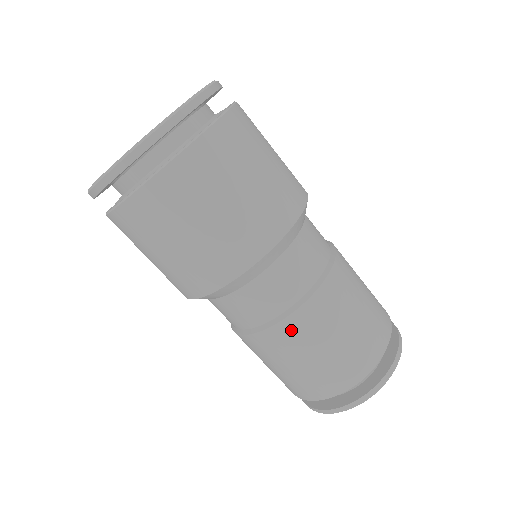
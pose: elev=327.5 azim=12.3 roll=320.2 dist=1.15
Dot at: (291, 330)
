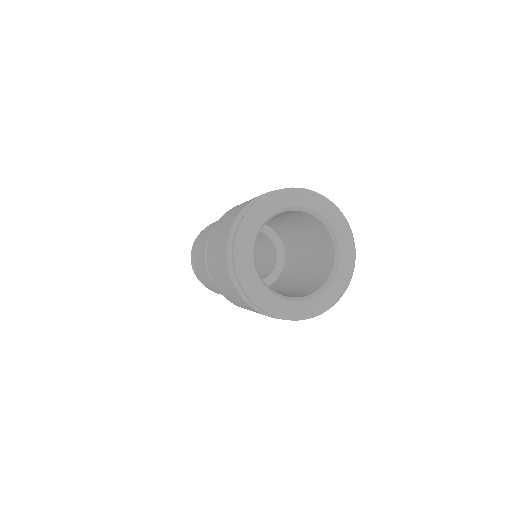
Dot at: occluded
